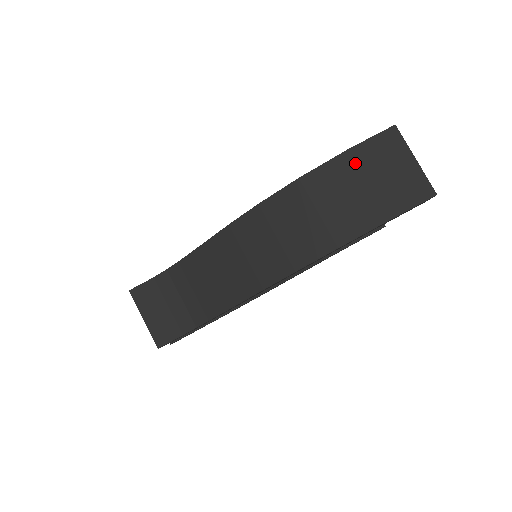
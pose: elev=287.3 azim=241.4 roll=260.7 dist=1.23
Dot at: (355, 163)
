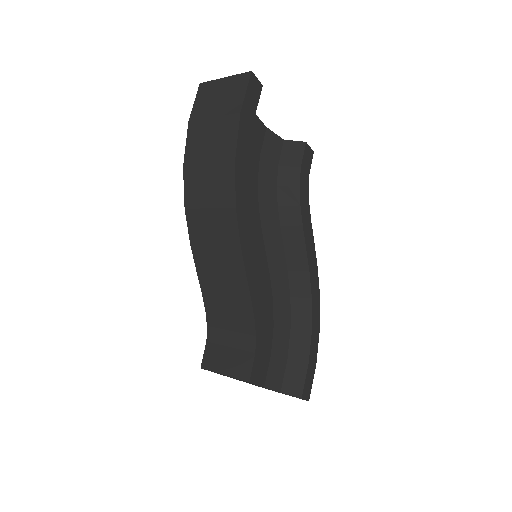
Dot at: (197, 121)
